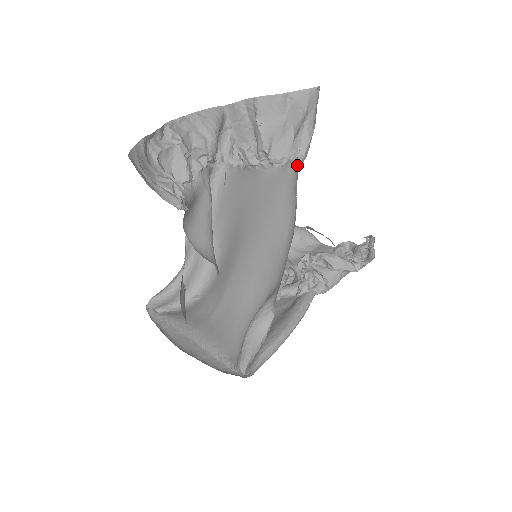
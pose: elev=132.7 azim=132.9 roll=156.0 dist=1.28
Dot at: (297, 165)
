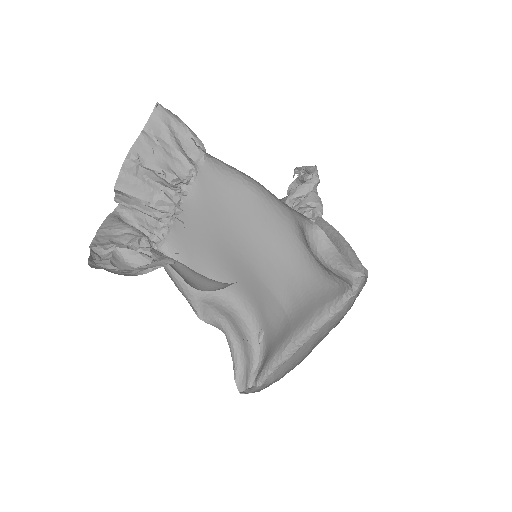
Dot at: (204, 157)
